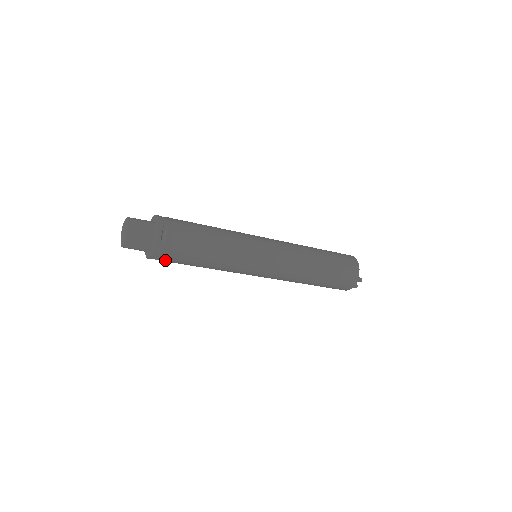
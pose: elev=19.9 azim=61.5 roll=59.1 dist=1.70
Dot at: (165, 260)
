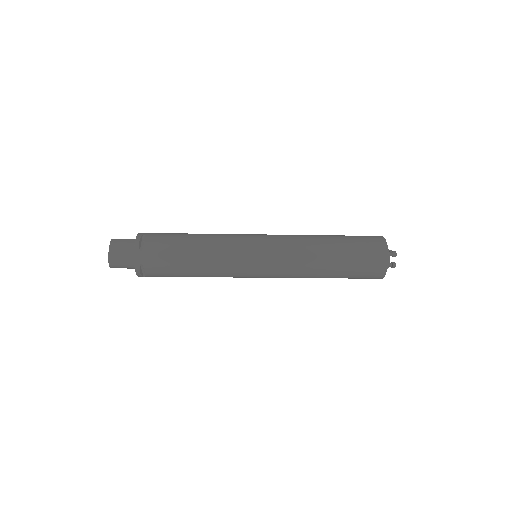
Dot at: (152, 269)
